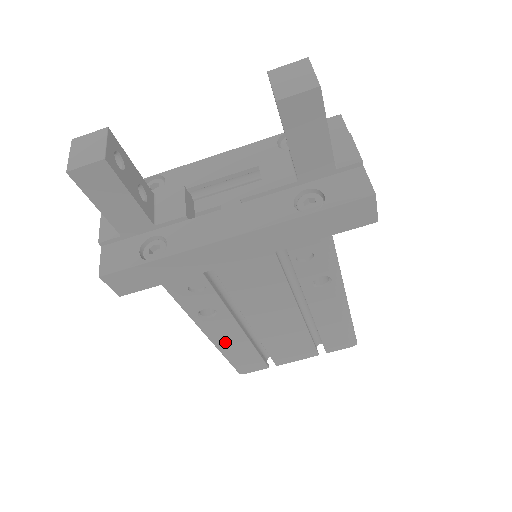
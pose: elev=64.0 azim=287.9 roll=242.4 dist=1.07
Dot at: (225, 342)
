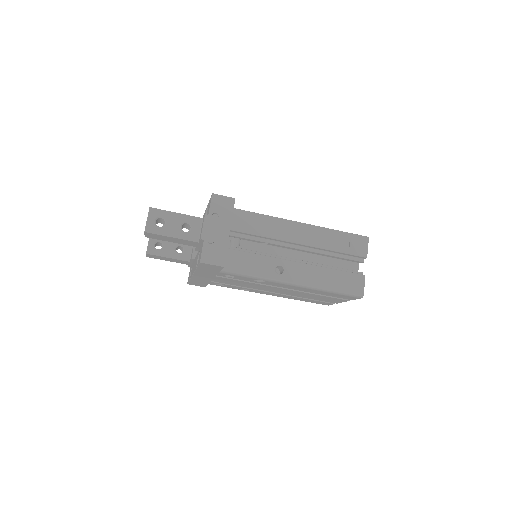
Dot at: (280, 296)
